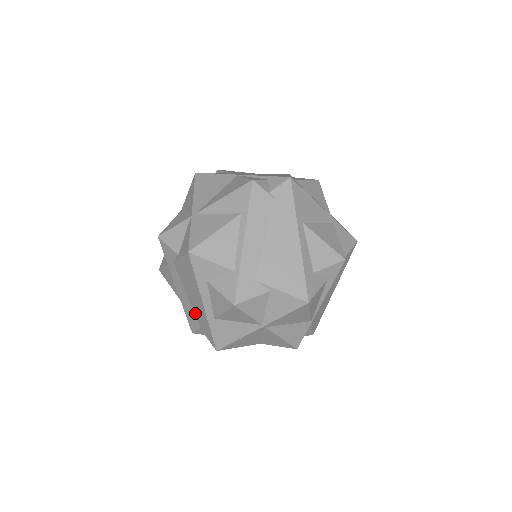
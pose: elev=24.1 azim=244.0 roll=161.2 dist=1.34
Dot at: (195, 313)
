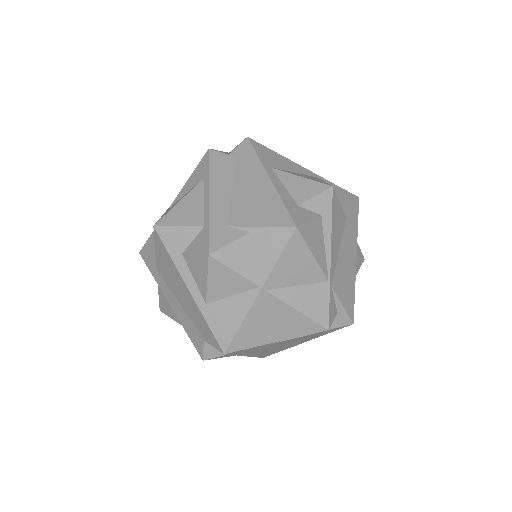
Dot at: (192, 321)
